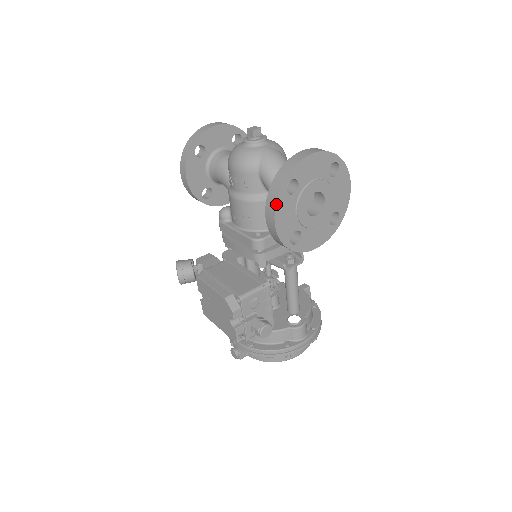
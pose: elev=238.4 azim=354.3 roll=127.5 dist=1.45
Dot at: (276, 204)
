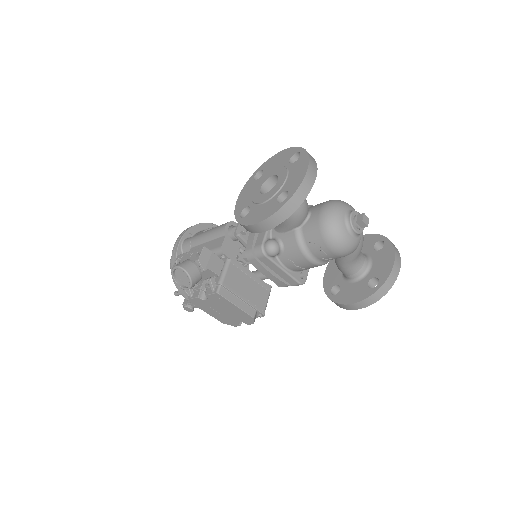
Dot at: (369, 305)
